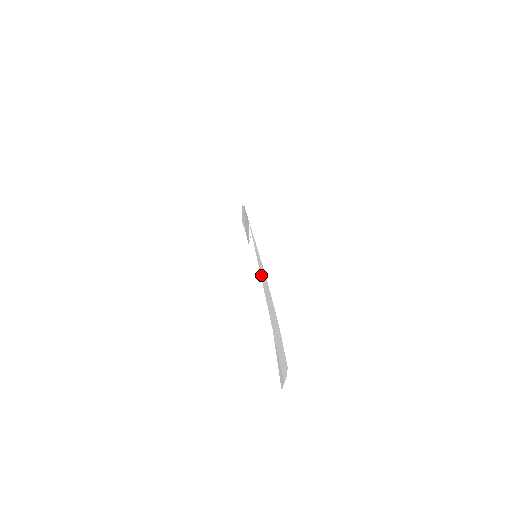
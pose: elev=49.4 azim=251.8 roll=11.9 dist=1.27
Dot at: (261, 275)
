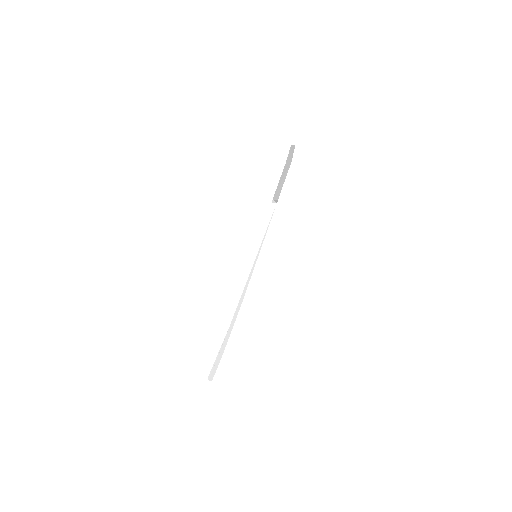
Dot at: (242, 294)
